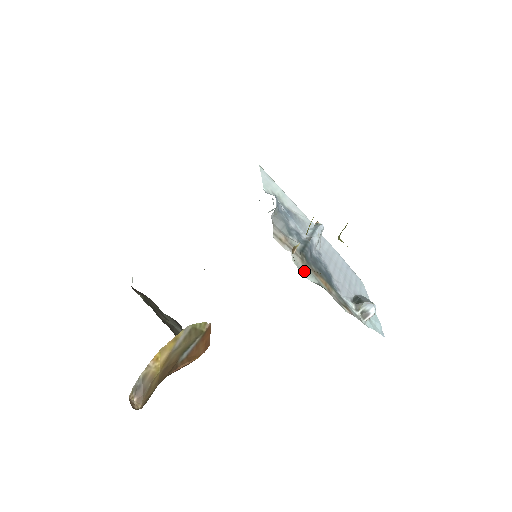
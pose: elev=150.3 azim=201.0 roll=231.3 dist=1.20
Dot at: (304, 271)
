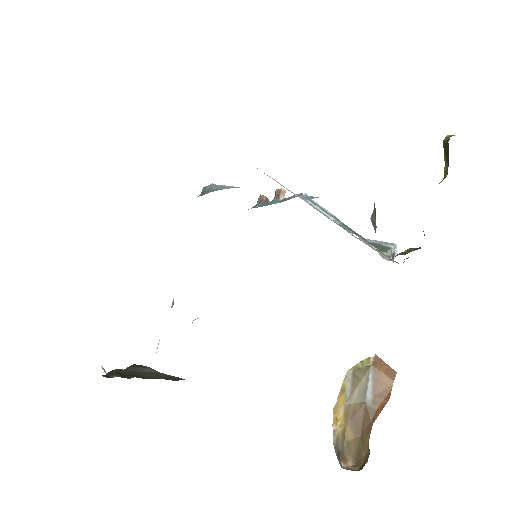
Dot at: (383, 257)
